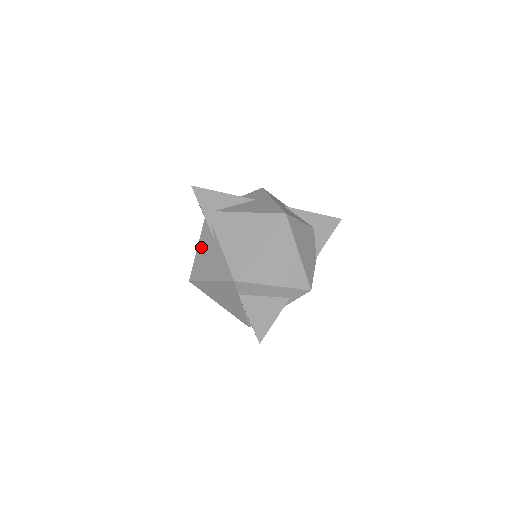
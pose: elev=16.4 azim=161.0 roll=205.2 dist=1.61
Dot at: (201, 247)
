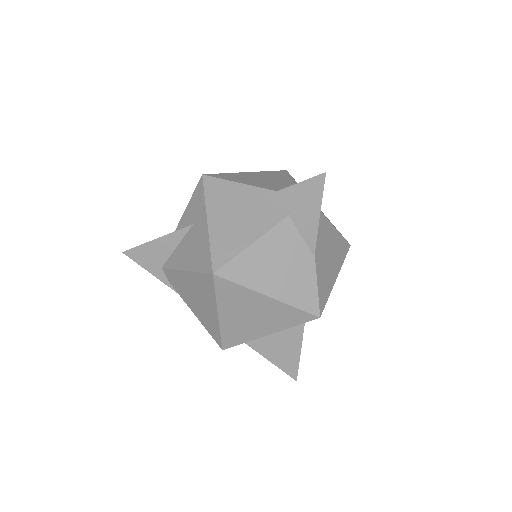
Dot at: occluded
